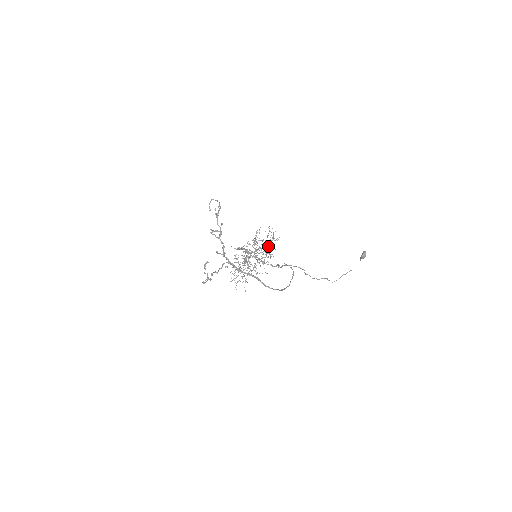
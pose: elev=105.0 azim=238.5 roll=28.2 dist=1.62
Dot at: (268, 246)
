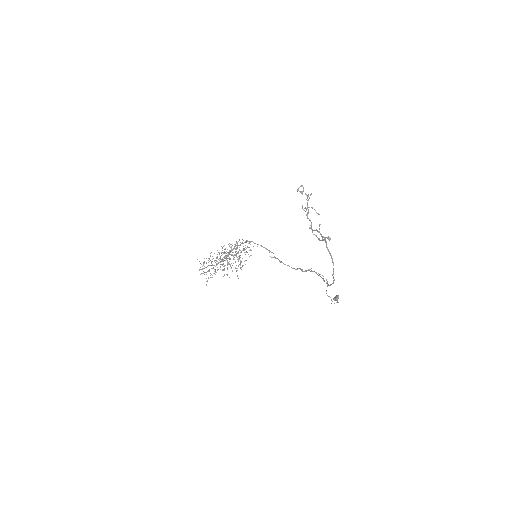
Dot at: occluded
